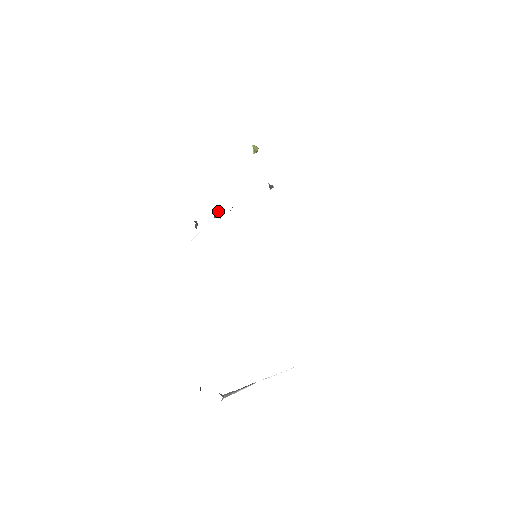
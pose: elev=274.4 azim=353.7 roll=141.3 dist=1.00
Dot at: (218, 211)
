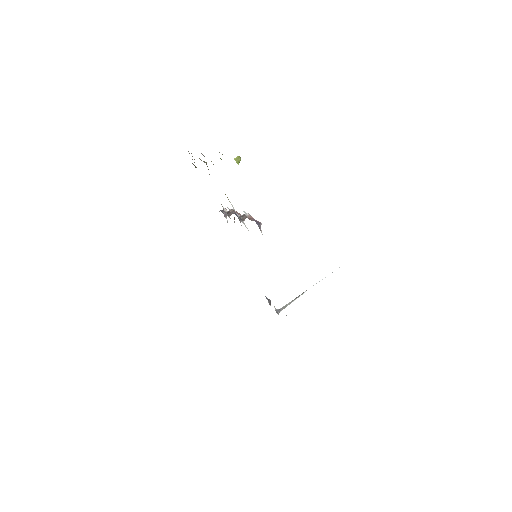
Dot at: (232, 209)
